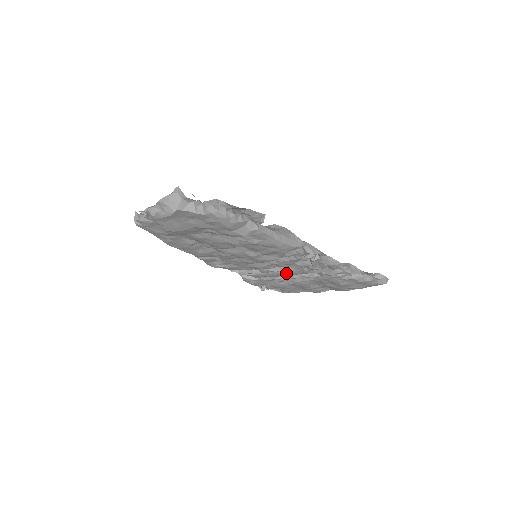
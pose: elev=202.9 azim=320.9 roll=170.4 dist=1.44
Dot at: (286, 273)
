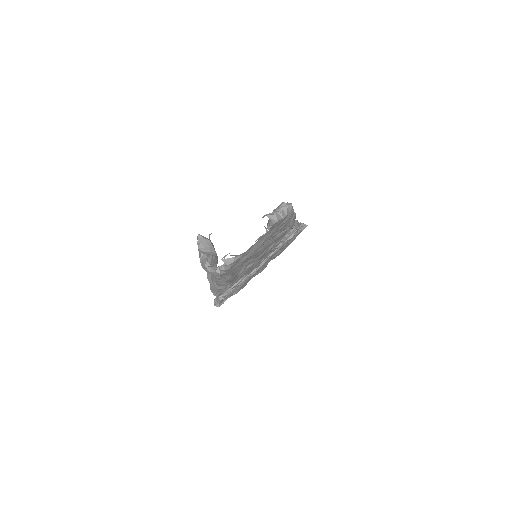
Dot at: (262, 261)
